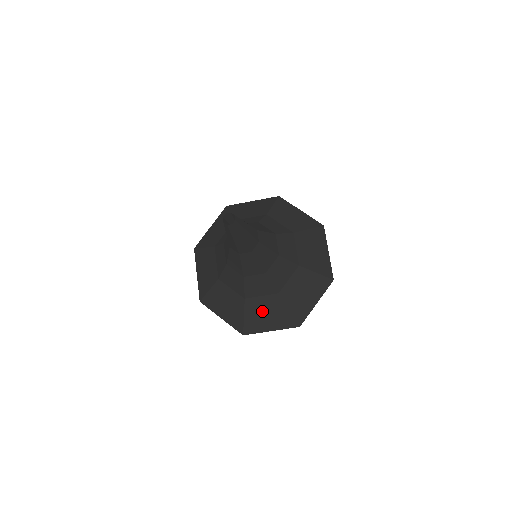
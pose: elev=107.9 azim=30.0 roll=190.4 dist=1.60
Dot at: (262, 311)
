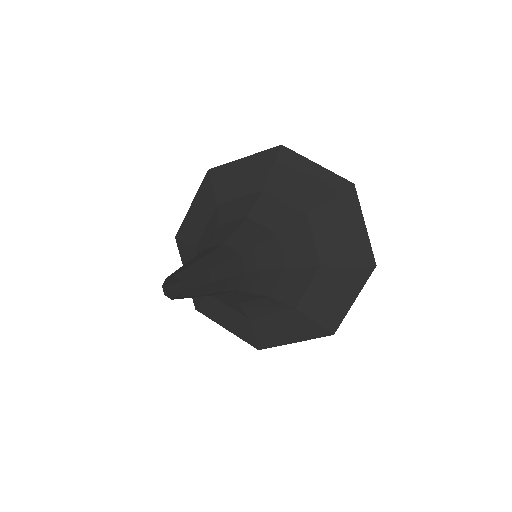
Dot at: (224, 313)
